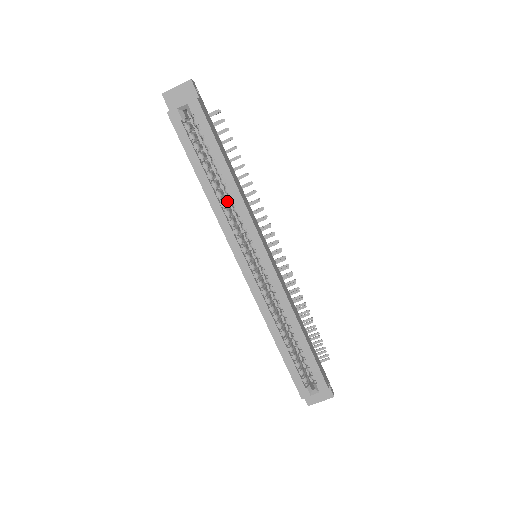
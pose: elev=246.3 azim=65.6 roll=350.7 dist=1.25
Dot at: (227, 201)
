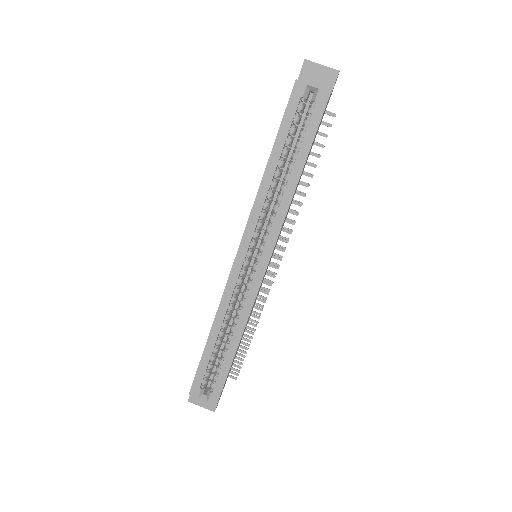
Dot at: (274, 193)
